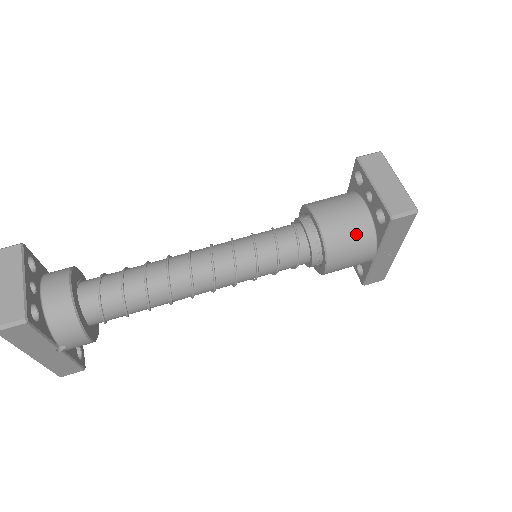
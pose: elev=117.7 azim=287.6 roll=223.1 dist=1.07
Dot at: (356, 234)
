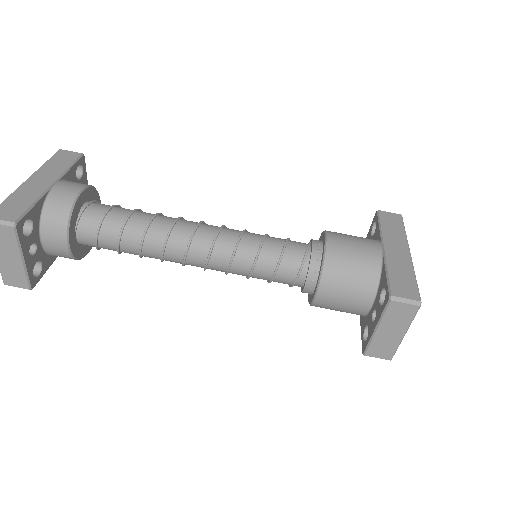
Dot at: occluded
